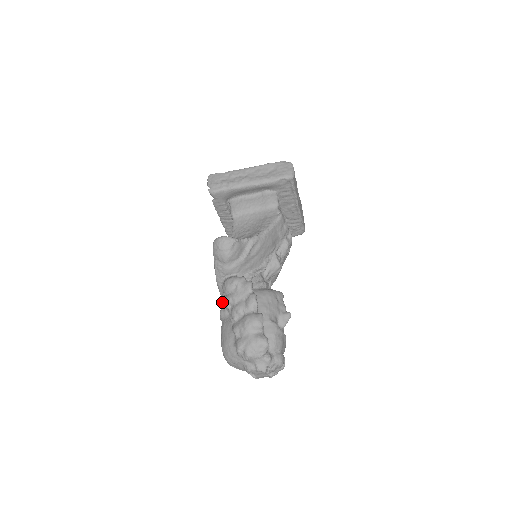
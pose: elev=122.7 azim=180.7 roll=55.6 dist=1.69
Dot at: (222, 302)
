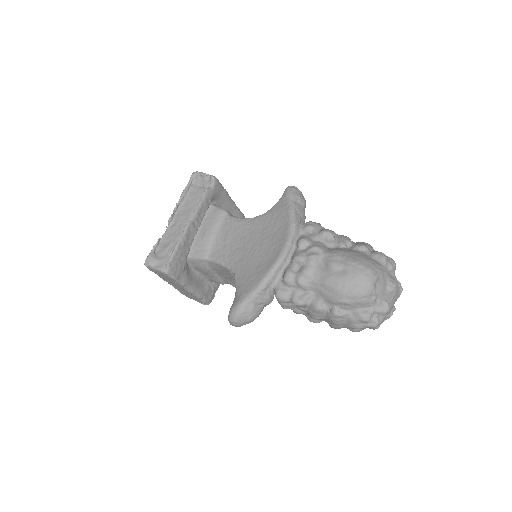
Dot at: (311, 240)
